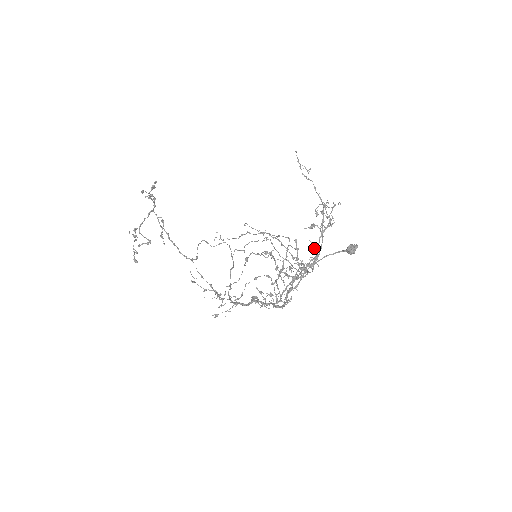
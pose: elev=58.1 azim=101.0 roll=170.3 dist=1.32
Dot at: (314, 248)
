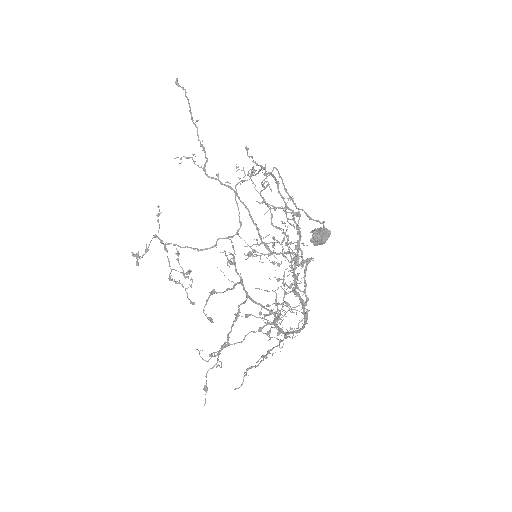
Dot at: (267, 291)
